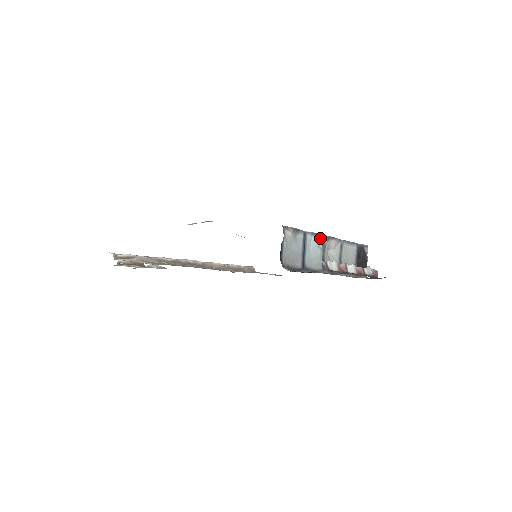
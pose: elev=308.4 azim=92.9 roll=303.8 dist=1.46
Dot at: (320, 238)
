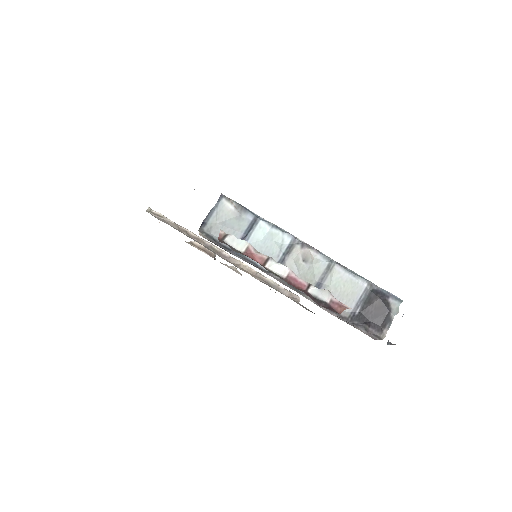
Dot at: (286, 237)
